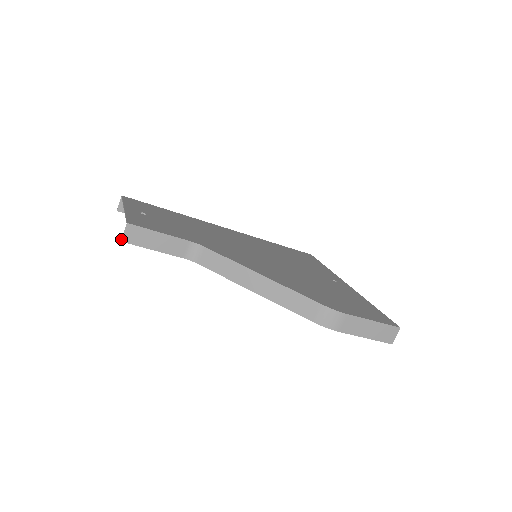
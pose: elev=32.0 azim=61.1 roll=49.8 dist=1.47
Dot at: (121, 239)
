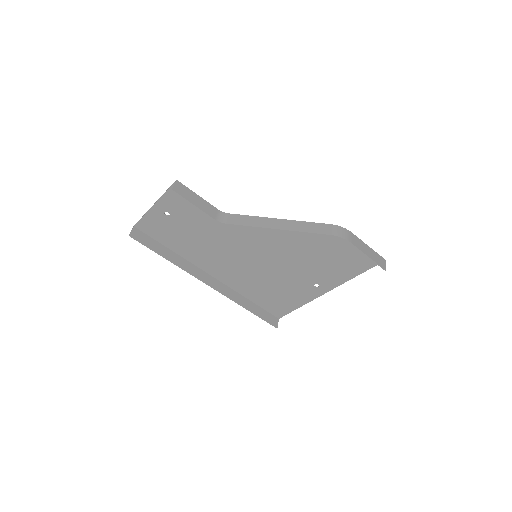
Dot at: (172, 188)
